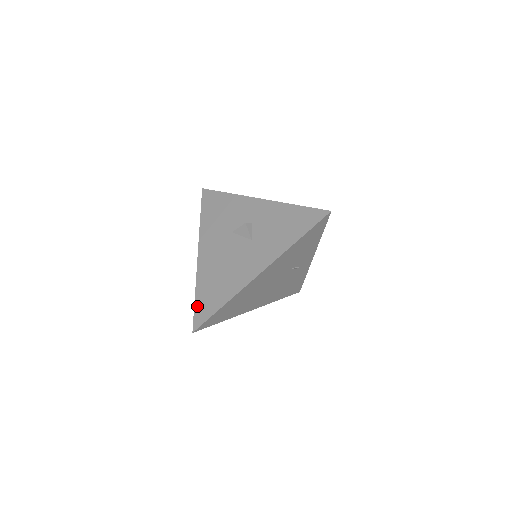
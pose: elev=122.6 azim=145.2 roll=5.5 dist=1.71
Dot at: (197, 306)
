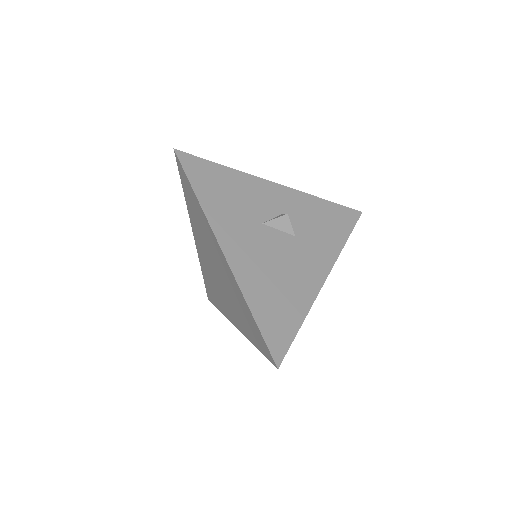
Dot at: (265, 329)
